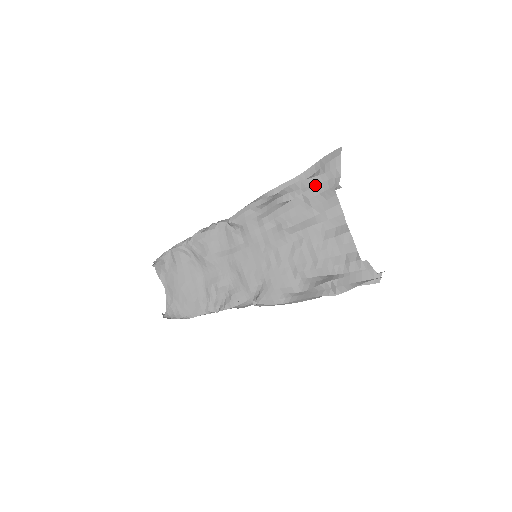
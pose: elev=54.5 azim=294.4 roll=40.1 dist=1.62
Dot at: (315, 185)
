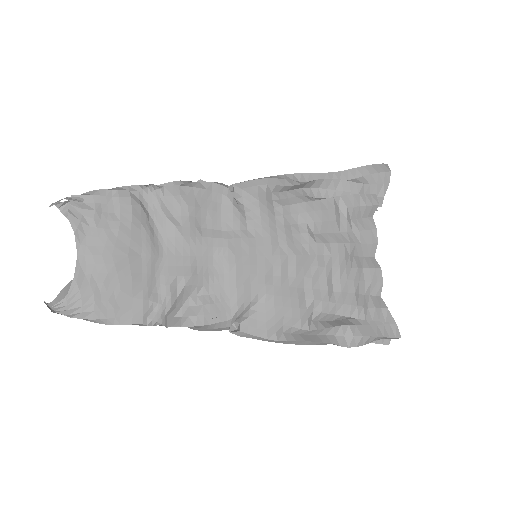
Dot at: (355, 193)
